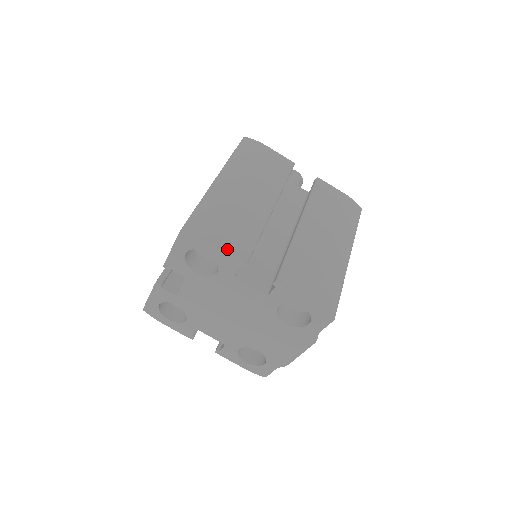
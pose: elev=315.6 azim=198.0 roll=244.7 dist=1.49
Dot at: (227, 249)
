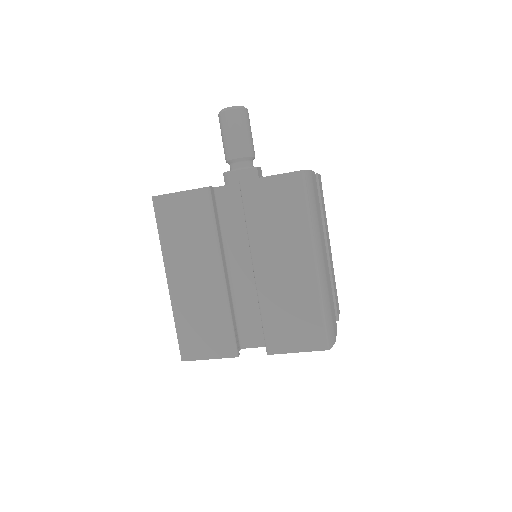
Dot at: (336, 332)
